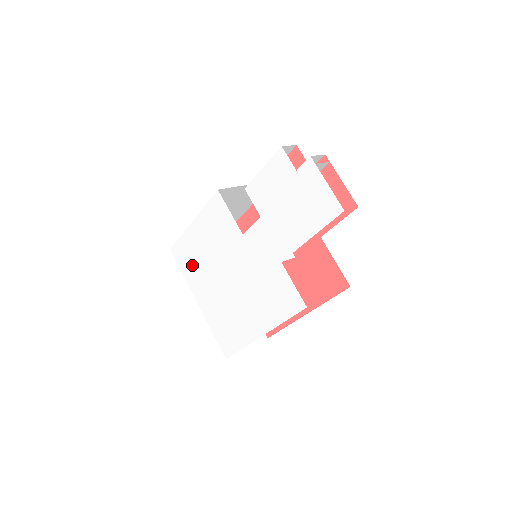
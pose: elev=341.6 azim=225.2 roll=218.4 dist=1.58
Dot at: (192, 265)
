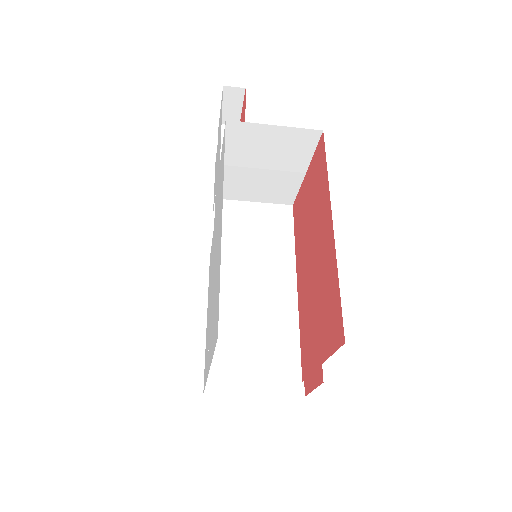
Dot at: (207, 350)
